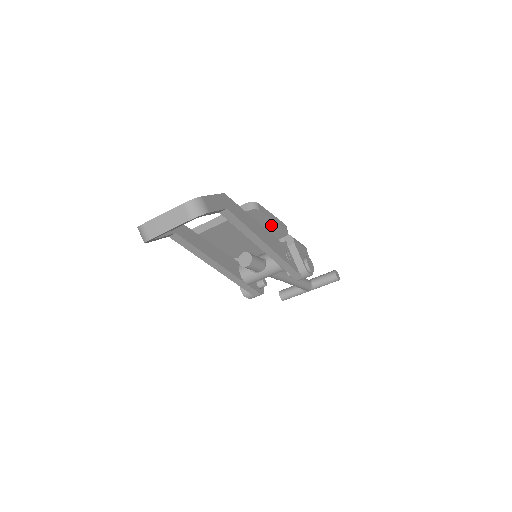
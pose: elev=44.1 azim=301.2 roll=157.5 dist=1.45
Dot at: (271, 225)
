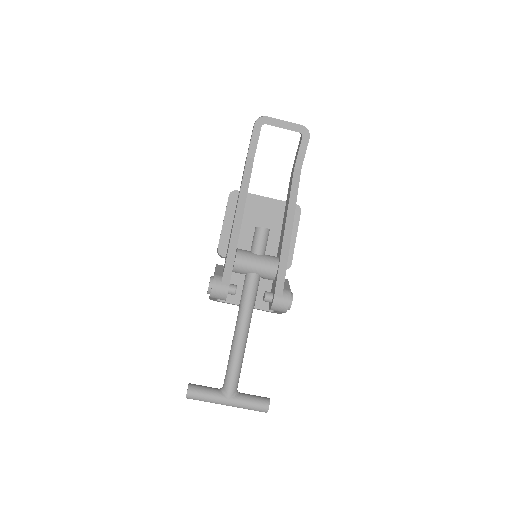
Dot at: occluded
